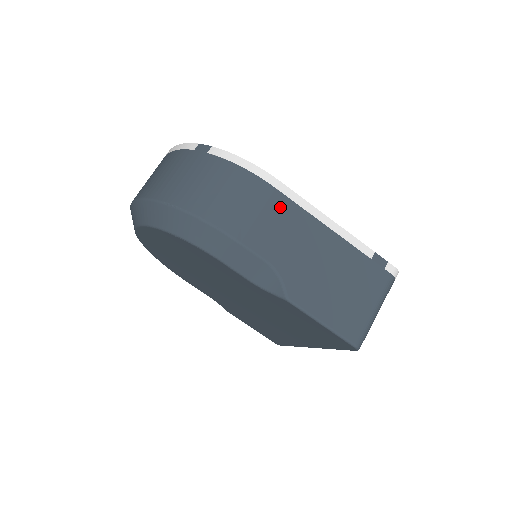
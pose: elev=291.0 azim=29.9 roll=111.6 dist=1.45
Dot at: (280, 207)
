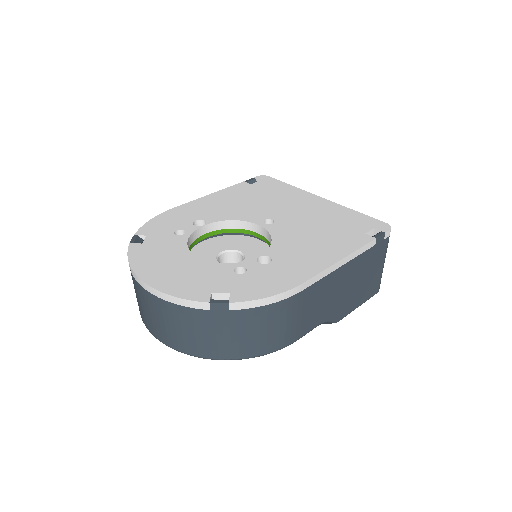
Dot at: (312, 295)
